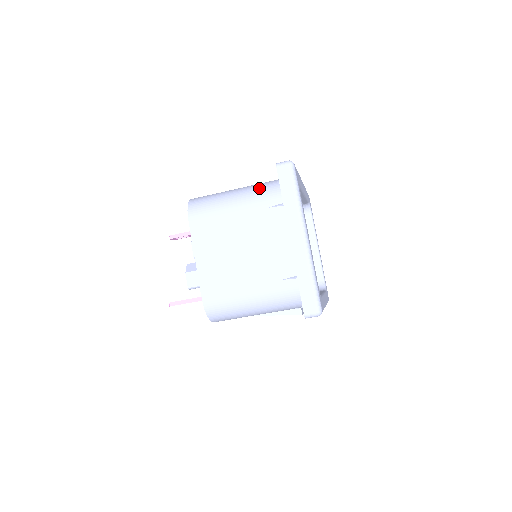
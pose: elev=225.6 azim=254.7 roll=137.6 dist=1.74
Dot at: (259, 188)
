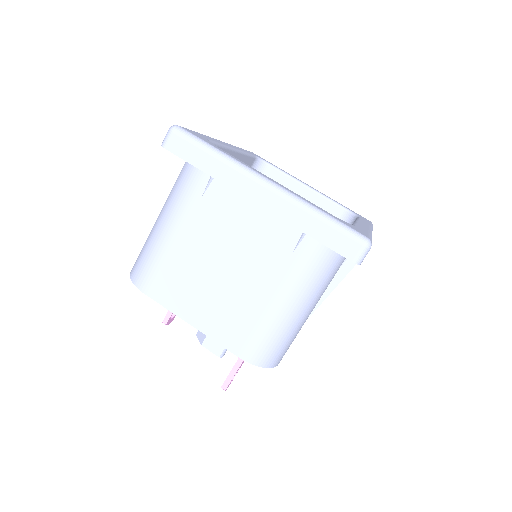
Dot at: (175, 189)
